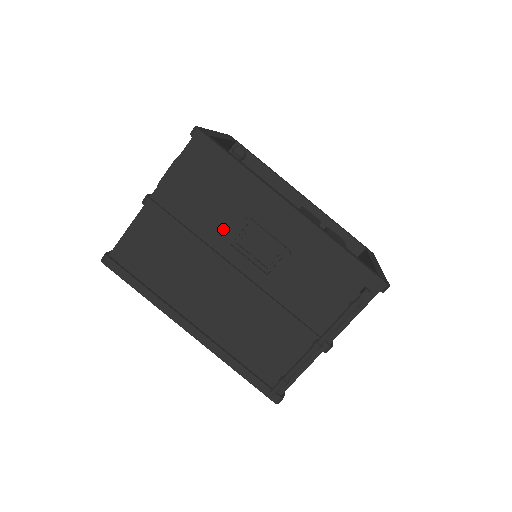
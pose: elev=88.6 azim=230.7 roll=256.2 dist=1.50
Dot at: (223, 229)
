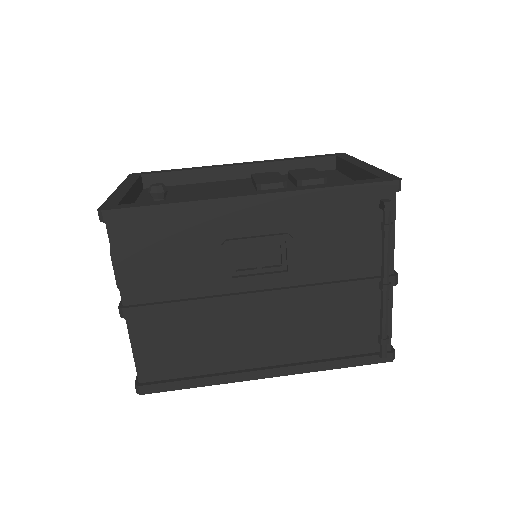
Dot at: (212, 271)
